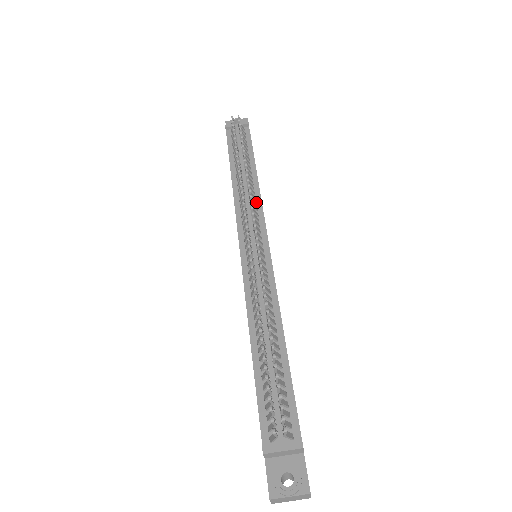
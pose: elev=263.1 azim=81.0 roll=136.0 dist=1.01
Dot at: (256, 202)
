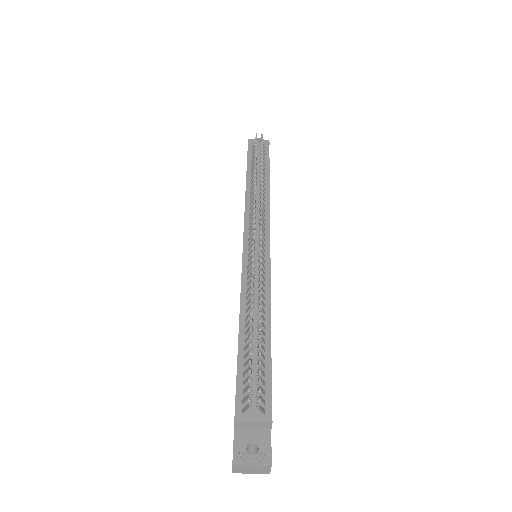
Dot at: (265, 209)
